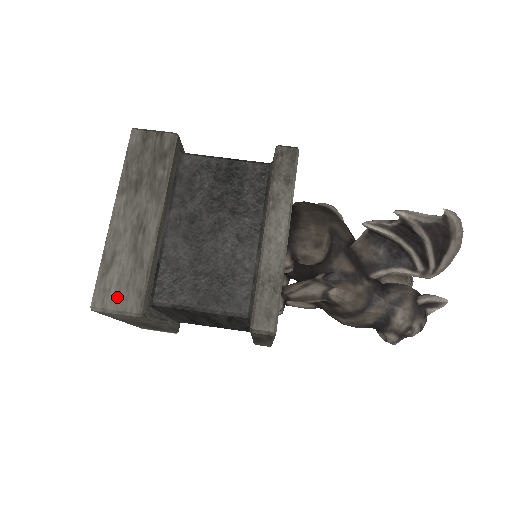
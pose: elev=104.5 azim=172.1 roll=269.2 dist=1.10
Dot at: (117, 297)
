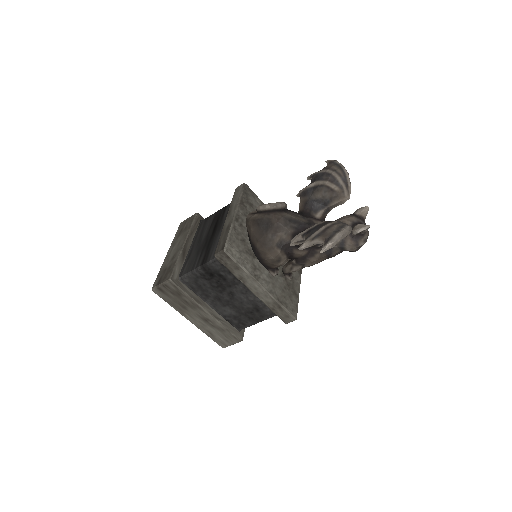
Dot at: (228, 342)
